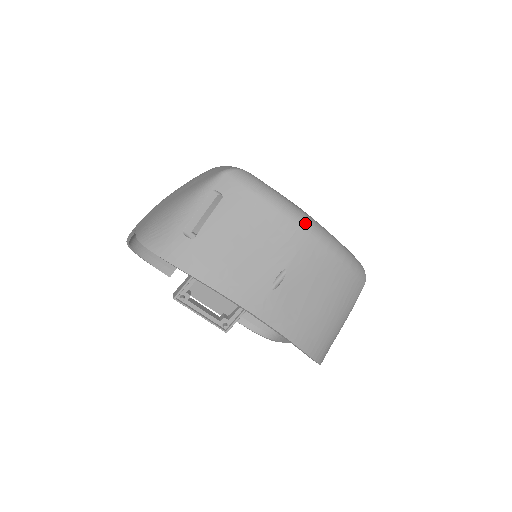
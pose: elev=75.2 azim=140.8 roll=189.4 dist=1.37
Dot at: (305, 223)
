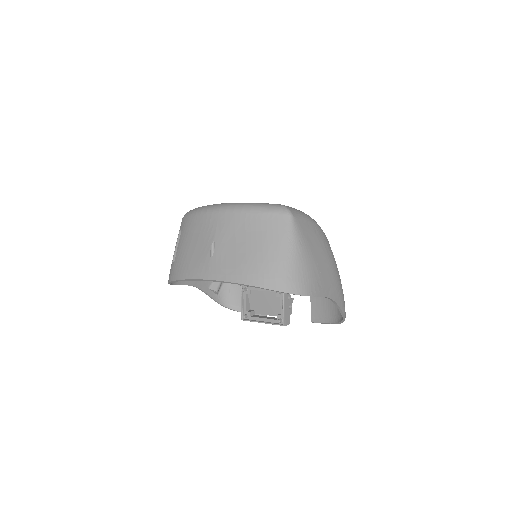
Dot at: (215, 208)
